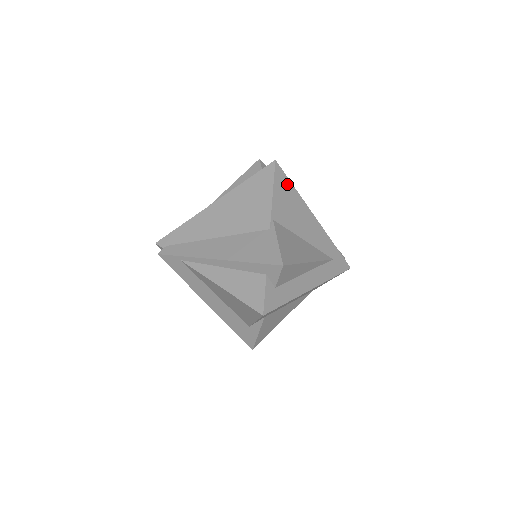
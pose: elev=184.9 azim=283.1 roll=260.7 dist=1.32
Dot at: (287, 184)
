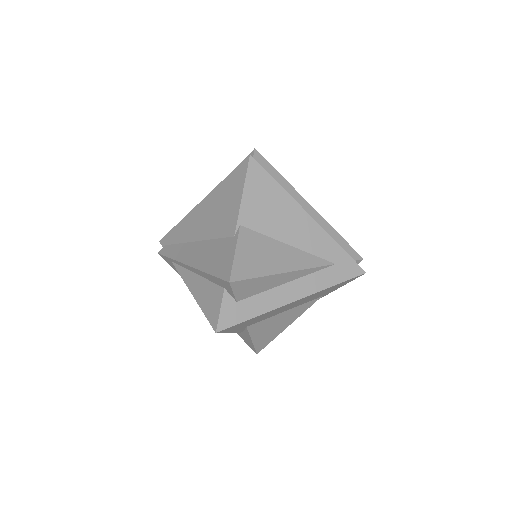
Dot at: (267, 181)
